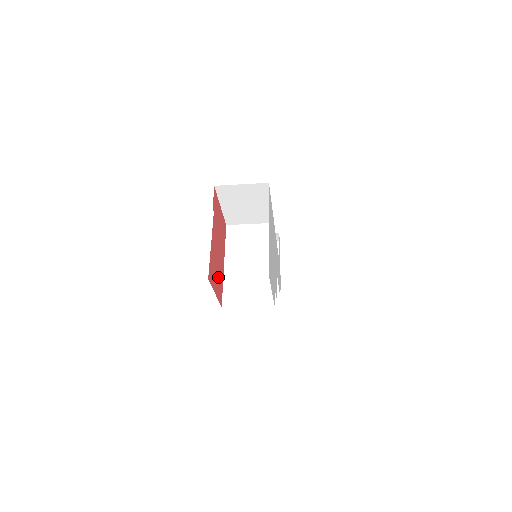
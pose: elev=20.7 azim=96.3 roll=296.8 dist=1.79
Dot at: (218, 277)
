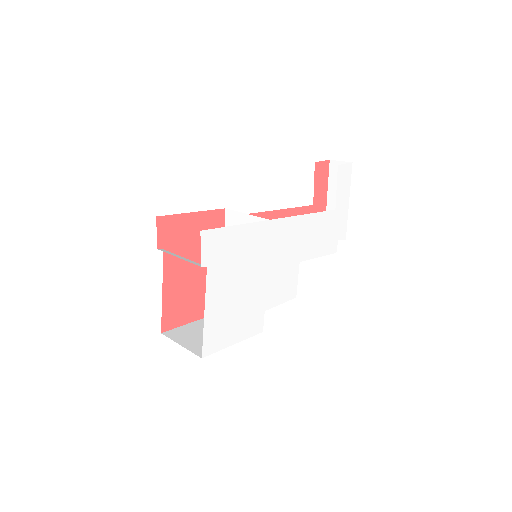
Dot at: (201, 296)
